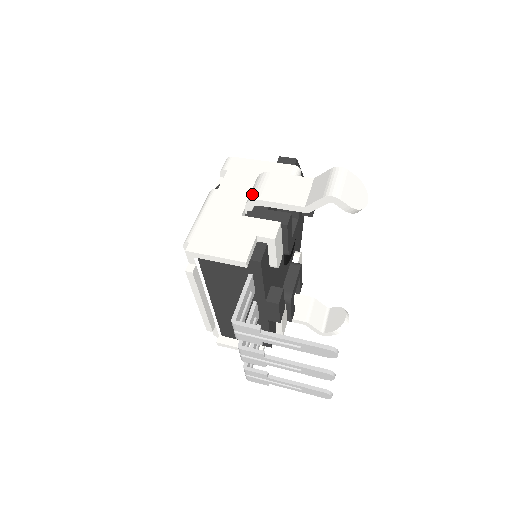
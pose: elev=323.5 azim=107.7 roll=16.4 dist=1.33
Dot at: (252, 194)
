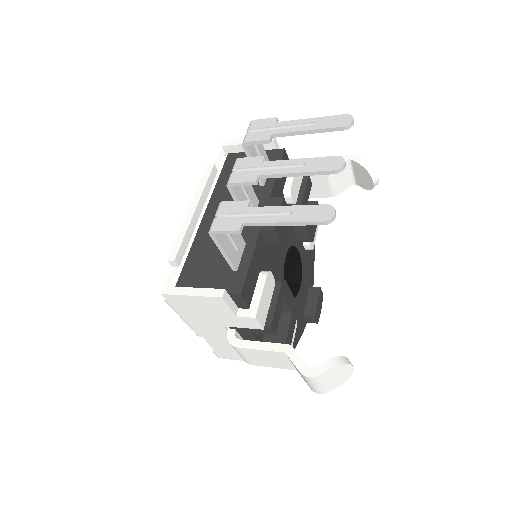
Dot at: occluded
